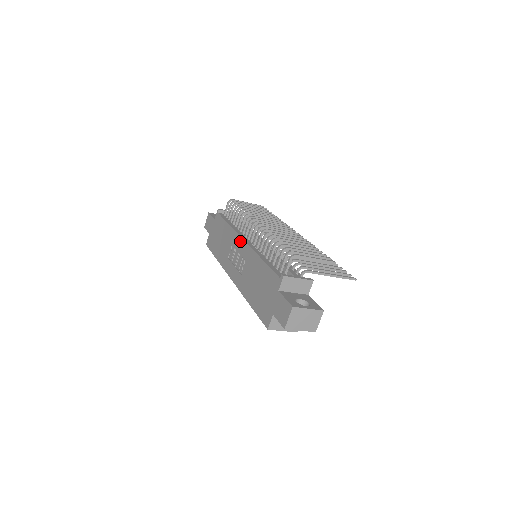
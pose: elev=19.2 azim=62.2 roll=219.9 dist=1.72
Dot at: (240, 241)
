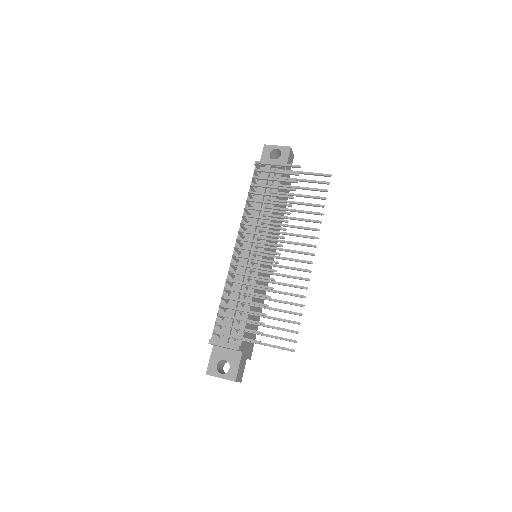
Dot at: (236, 244)
